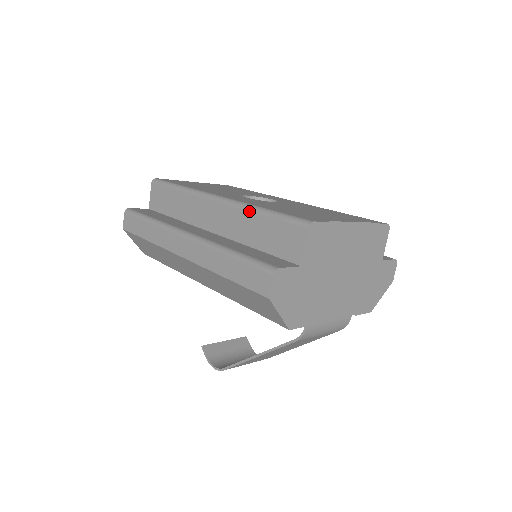
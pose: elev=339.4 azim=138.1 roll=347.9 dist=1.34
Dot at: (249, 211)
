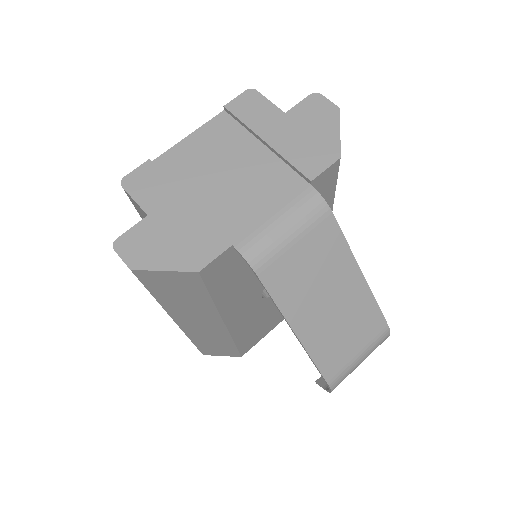
Dot at: occluded
